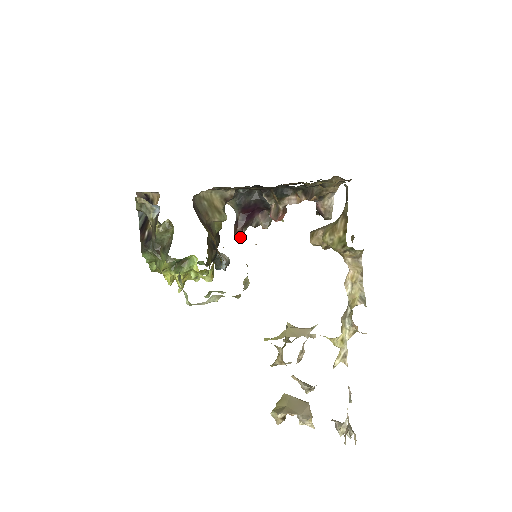
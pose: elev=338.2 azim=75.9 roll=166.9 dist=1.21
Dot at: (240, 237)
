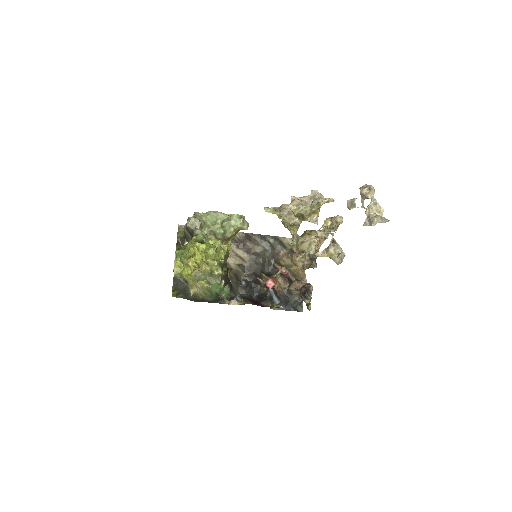
Dot at: occluded
